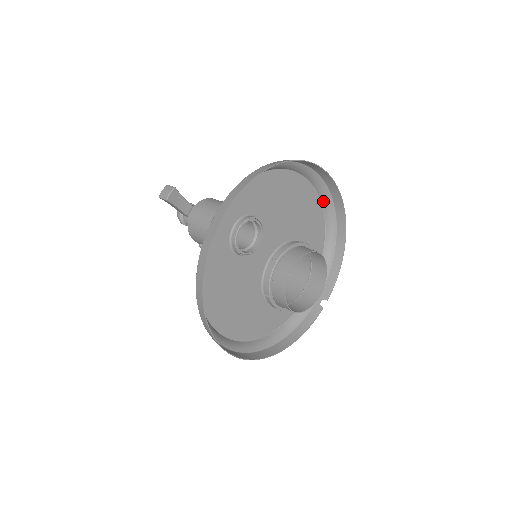
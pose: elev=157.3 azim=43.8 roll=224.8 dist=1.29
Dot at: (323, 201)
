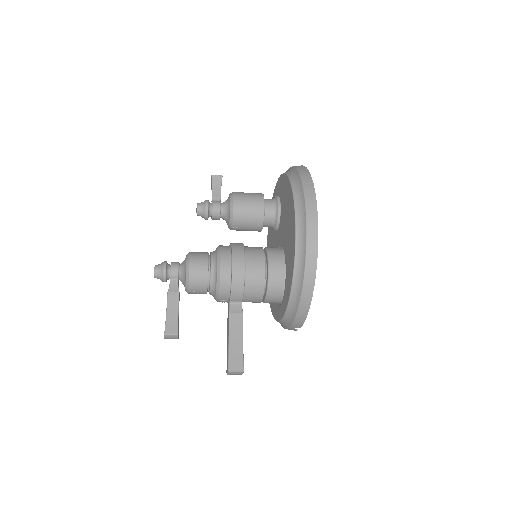
Dot at: occluded
